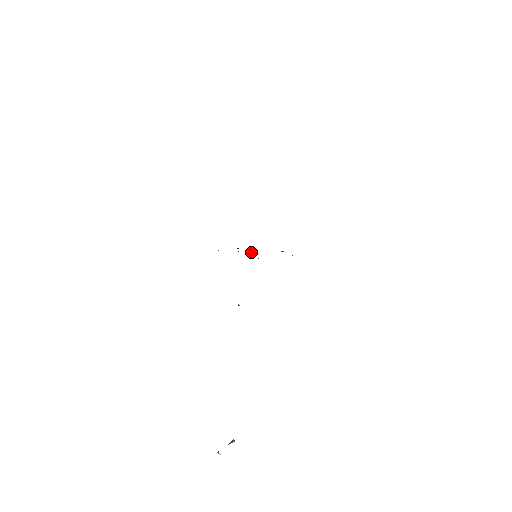
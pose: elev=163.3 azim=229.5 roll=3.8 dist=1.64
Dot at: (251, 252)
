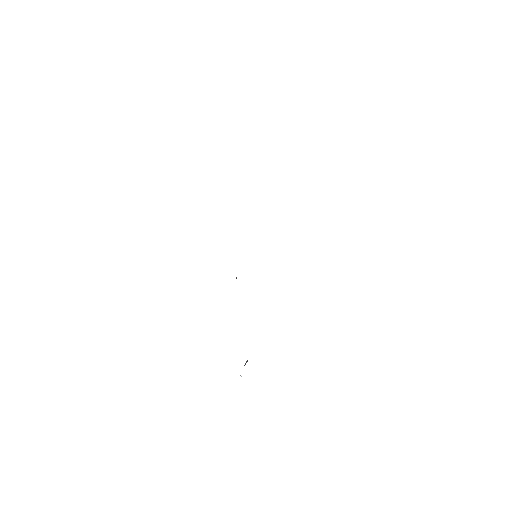
Dot at: occluded
